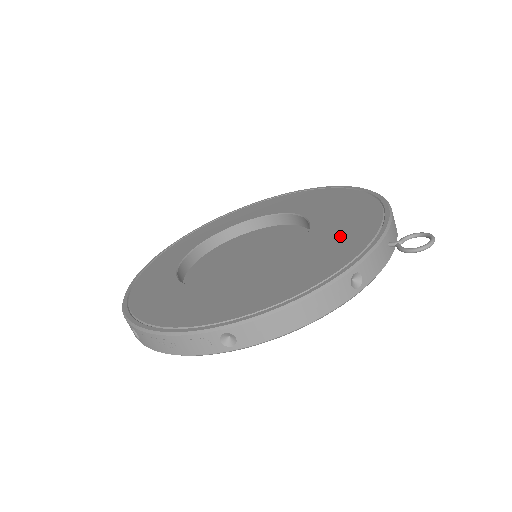
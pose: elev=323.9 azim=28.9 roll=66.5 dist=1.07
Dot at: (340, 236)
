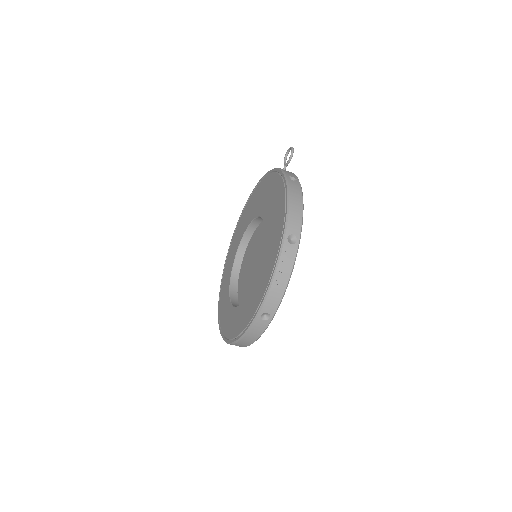
Dot at: (268, 193)
